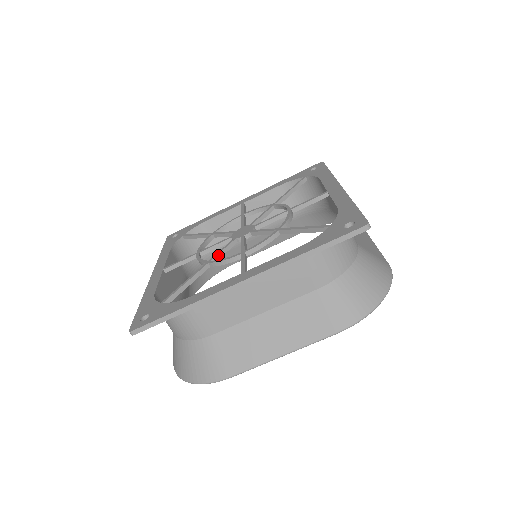
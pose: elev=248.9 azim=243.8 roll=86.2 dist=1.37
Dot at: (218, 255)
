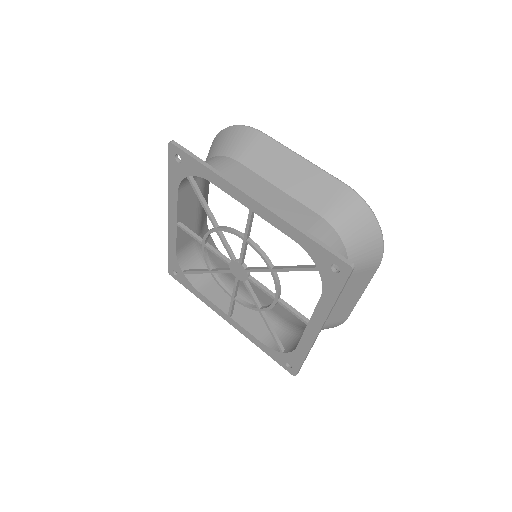
Dot at: (256, 301)
